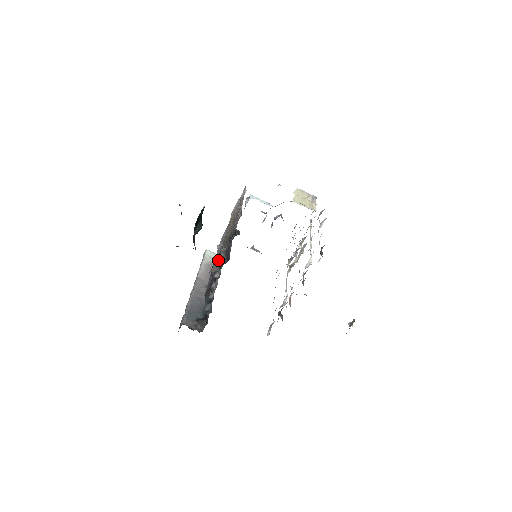
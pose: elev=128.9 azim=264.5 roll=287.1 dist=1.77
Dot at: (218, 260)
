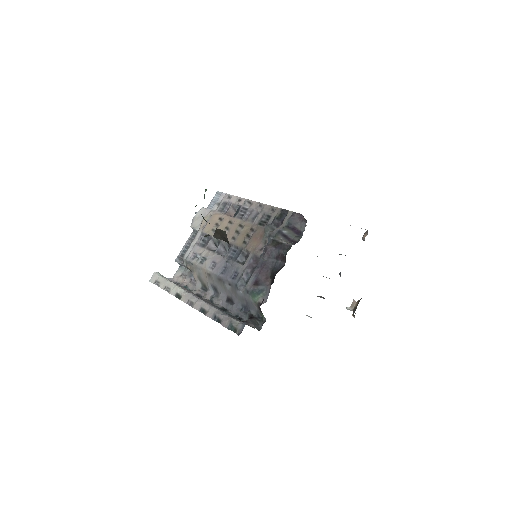
Dot at: (283, 237)
